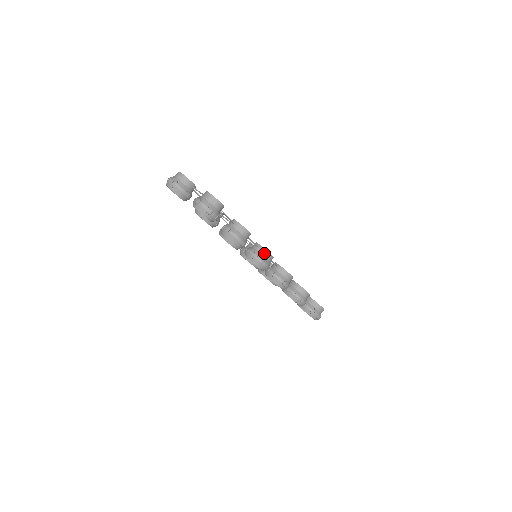
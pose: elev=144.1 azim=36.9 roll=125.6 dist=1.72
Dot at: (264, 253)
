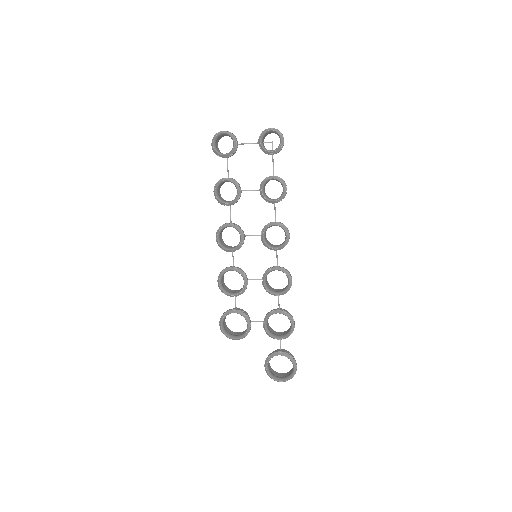
Dot at: occluded
